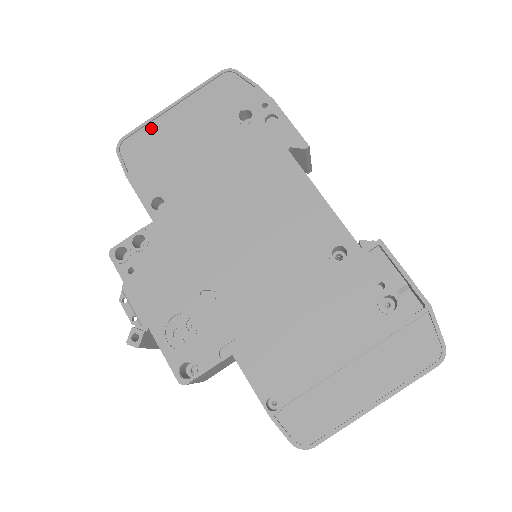
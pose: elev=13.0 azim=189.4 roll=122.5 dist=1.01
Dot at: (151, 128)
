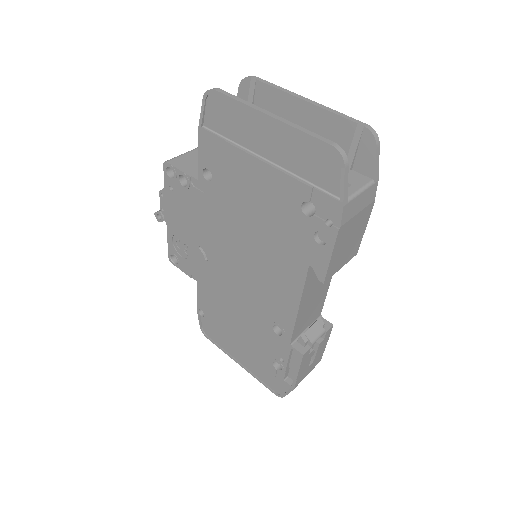
Dot at: (240, 112)
